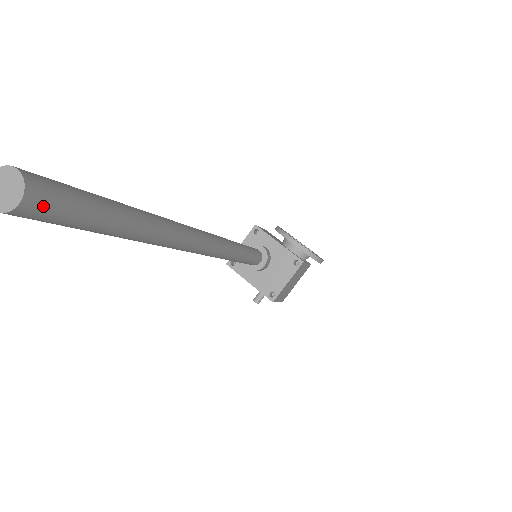
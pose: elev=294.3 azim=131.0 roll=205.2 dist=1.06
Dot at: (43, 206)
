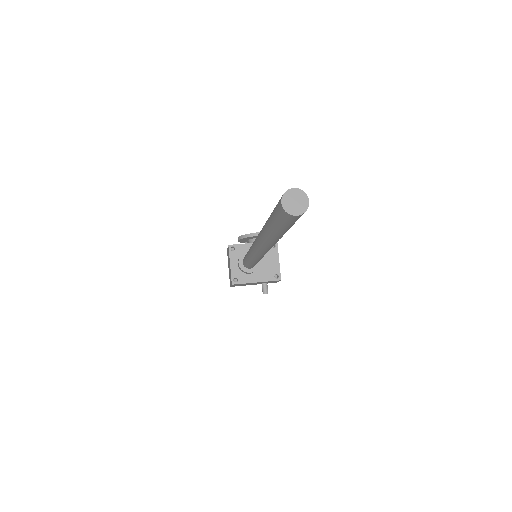
Dot at: occluded
